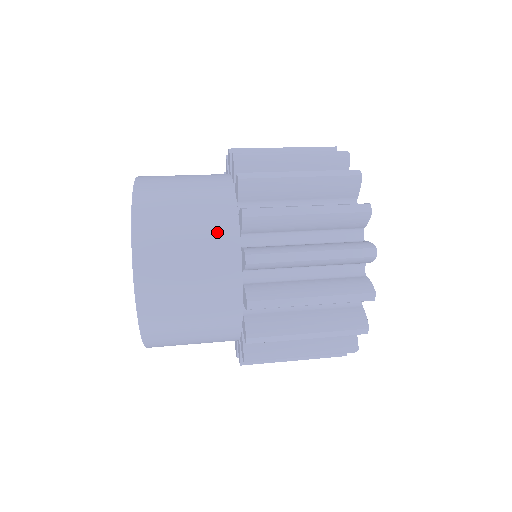
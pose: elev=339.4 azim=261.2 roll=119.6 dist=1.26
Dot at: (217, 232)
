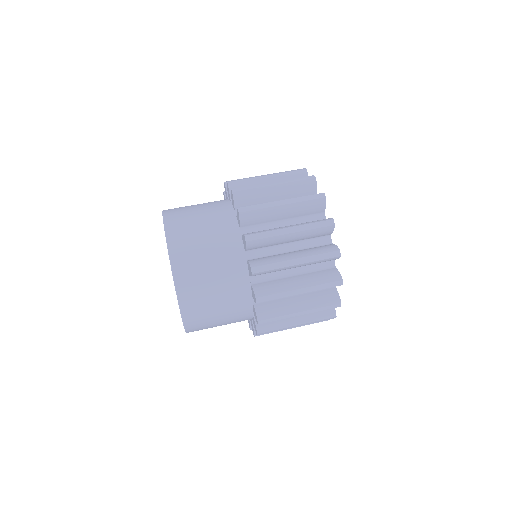
Dot at: (236, 297)
